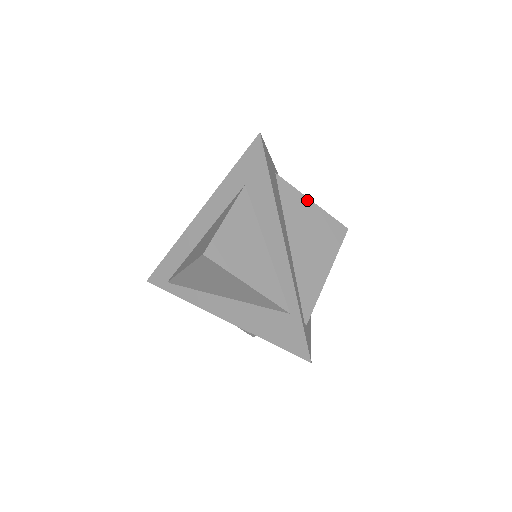
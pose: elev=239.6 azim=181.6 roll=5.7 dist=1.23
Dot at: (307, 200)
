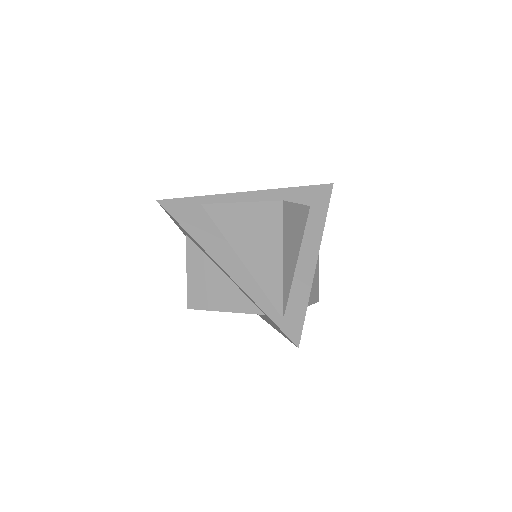
Dot at: (235, 205)
